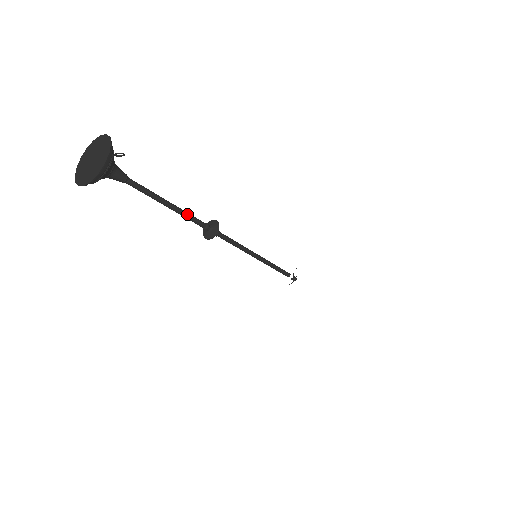
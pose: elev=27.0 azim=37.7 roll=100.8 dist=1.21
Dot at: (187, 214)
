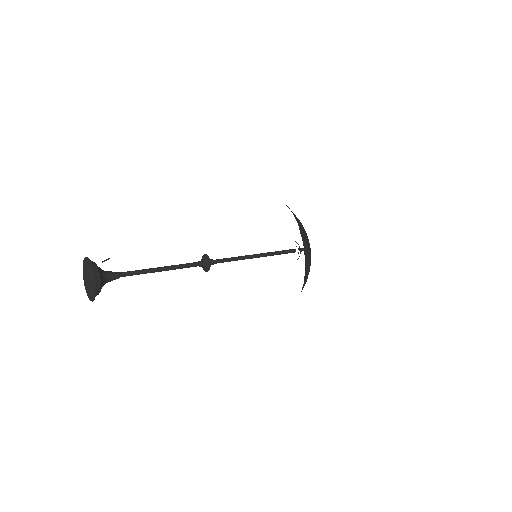
Dot at: (179, 266)
